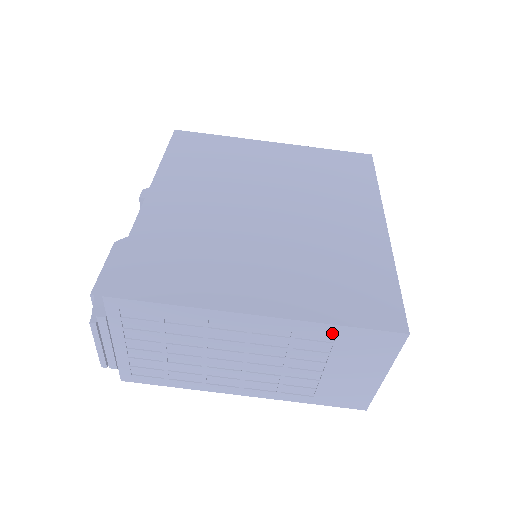
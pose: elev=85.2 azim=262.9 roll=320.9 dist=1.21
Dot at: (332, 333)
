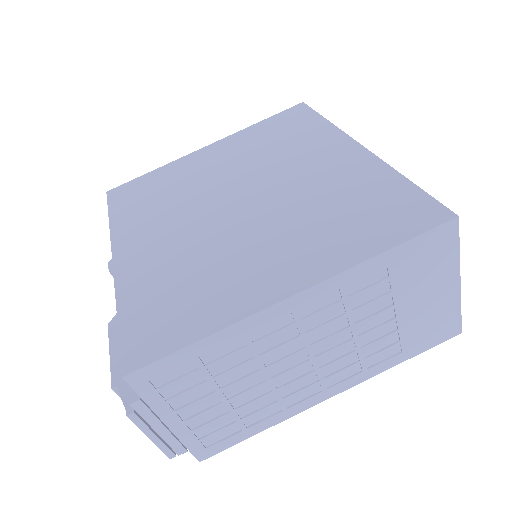
Dot at: (381, 266)
